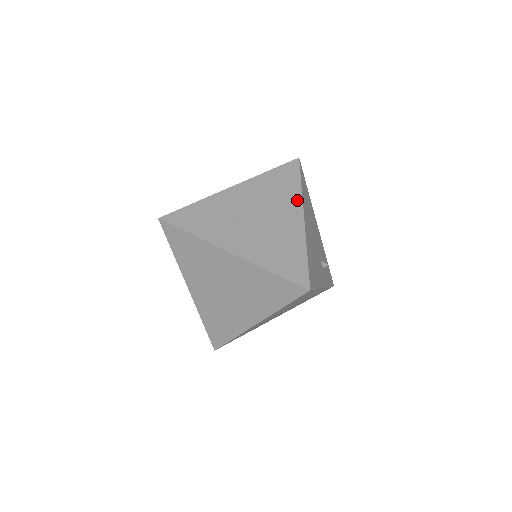
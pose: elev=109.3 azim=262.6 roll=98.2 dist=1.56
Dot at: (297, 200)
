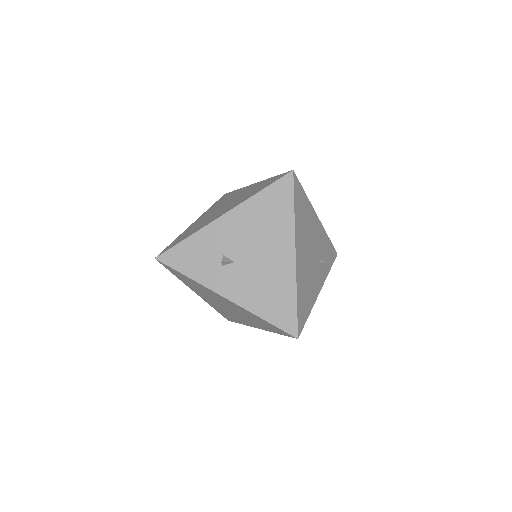
Dot at: (289, 232)
